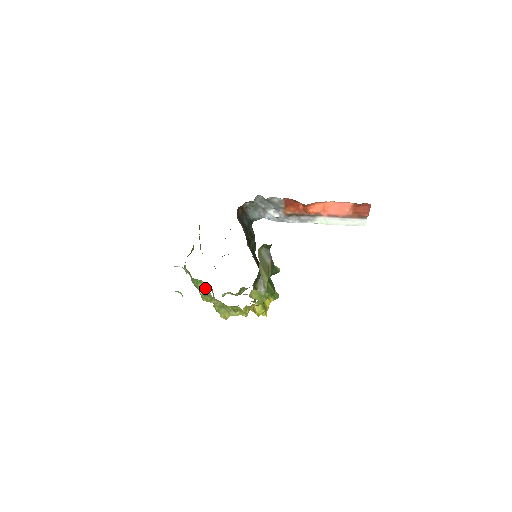
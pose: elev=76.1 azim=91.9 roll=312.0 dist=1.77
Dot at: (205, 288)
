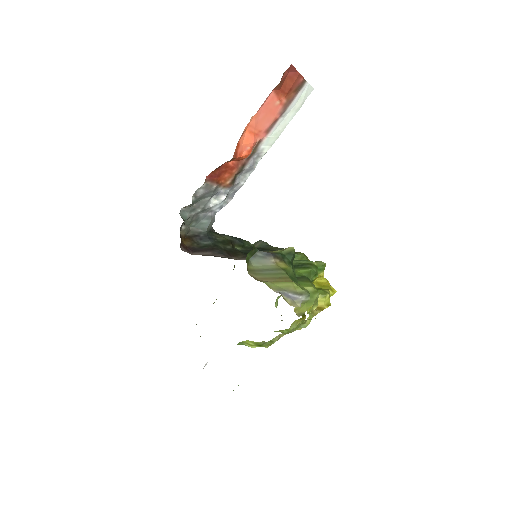
Dot at: (253, 343)
